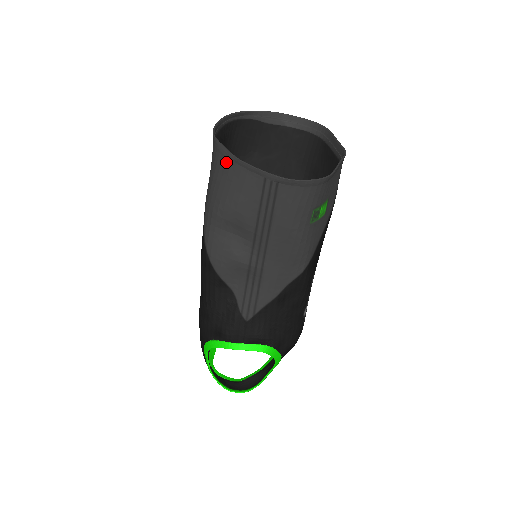
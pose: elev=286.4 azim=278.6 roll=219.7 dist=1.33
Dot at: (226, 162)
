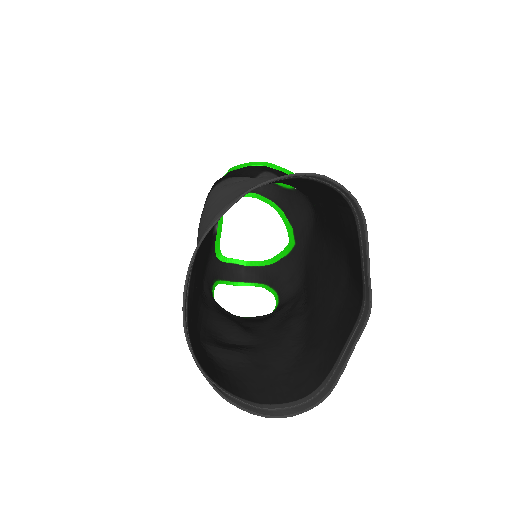
Dot at: occluded
